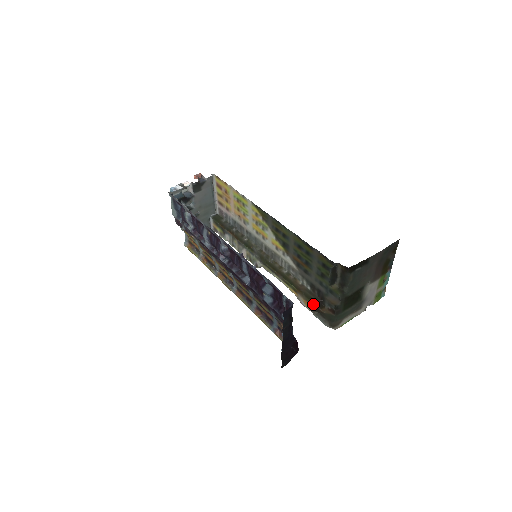
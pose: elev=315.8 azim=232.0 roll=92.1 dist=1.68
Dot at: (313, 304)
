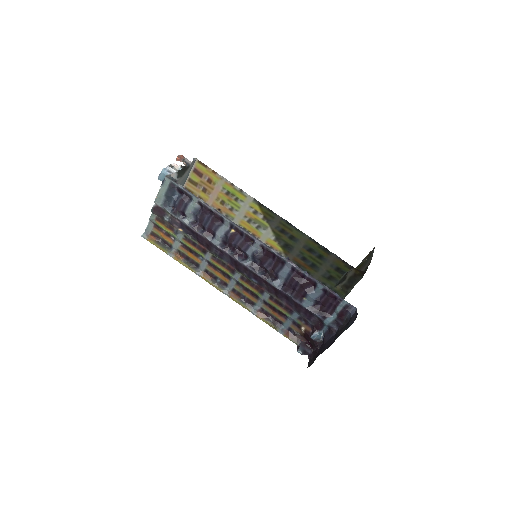
Dot at: occluded
